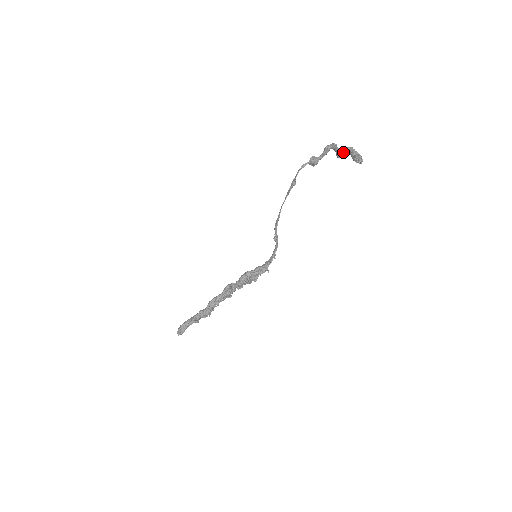
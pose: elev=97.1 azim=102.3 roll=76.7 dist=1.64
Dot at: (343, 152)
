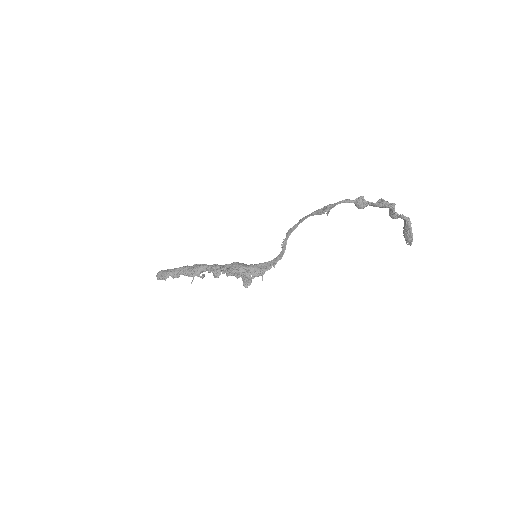
Dot at: (397, 217)
